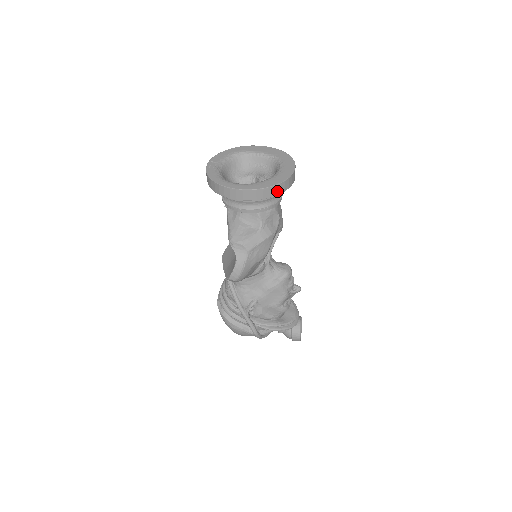
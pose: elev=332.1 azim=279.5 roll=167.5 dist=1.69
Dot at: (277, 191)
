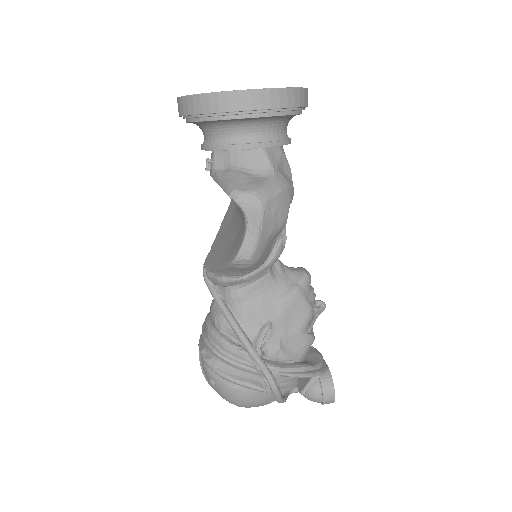
Dot at: (296, 100)
